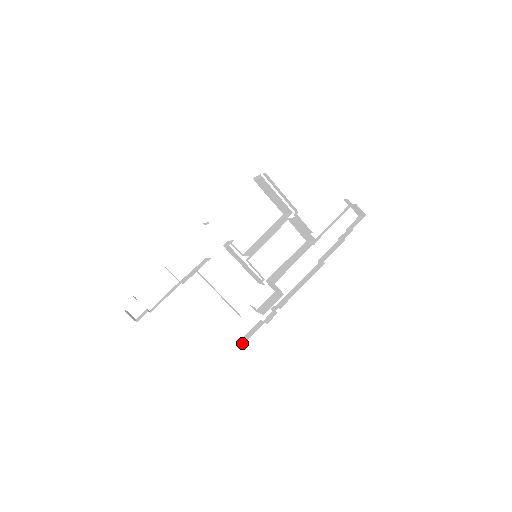
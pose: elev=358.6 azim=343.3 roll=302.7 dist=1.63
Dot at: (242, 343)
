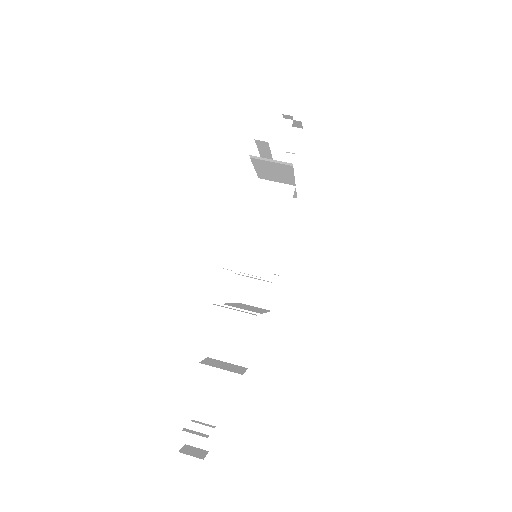
Dot at: occluded
